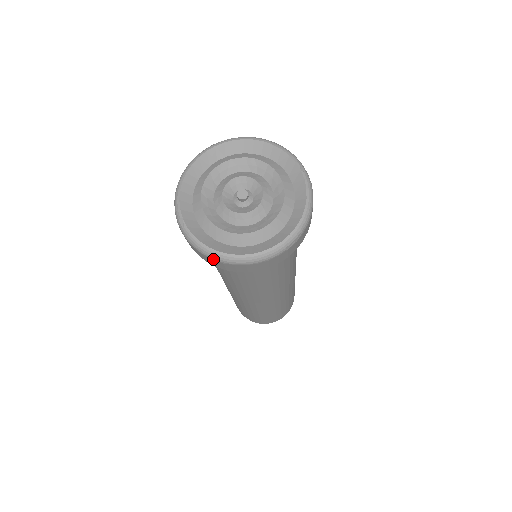
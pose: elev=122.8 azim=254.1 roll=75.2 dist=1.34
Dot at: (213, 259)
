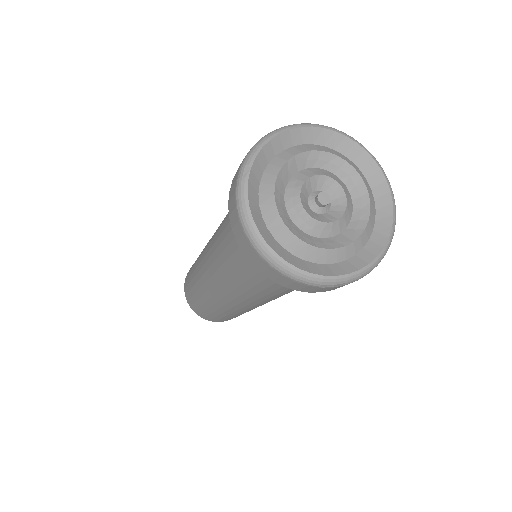
Dot at: (245, 233)
